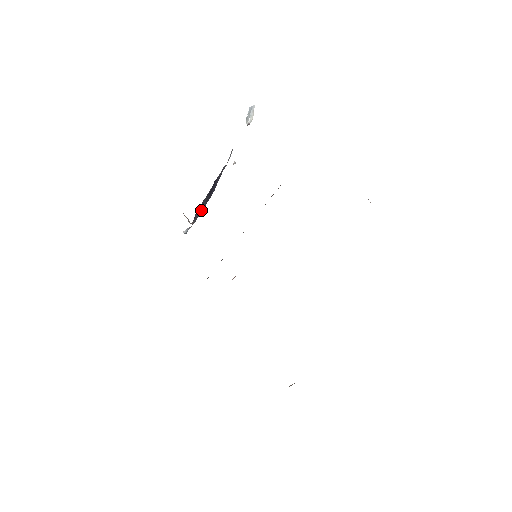
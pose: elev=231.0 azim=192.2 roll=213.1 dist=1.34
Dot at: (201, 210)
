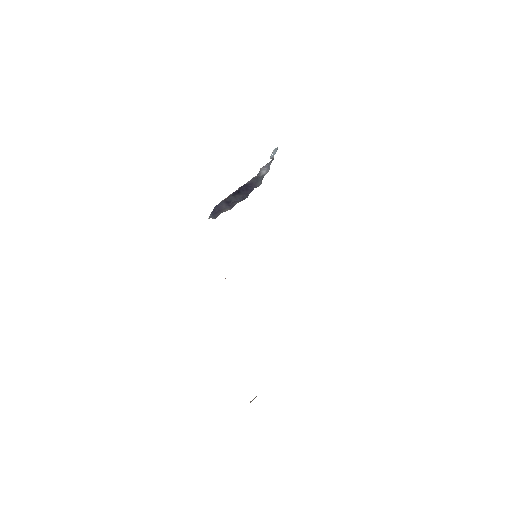
Dot at: (236, 201)
